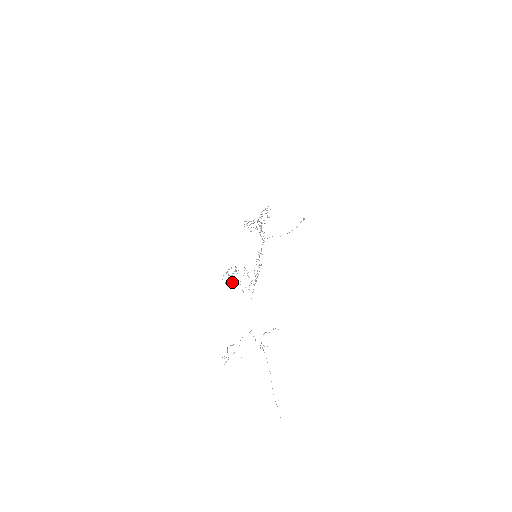
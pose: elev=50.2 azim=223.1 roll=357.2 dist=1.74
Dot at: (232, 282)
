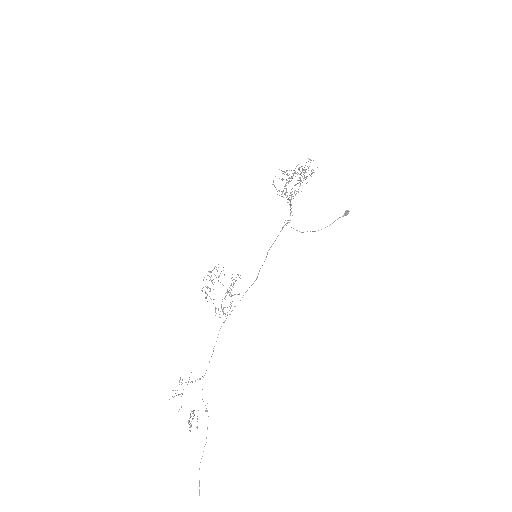
Dot at: (207, 295)
